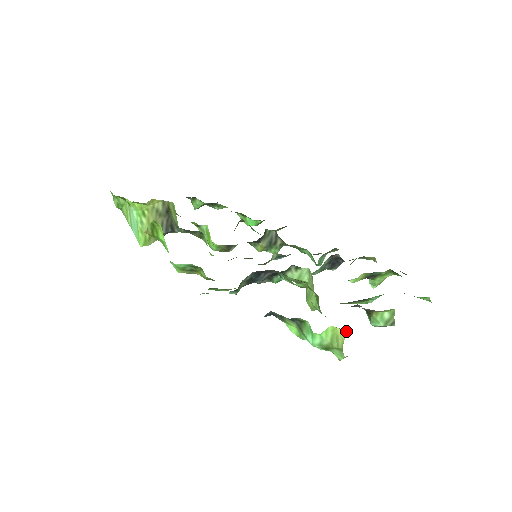
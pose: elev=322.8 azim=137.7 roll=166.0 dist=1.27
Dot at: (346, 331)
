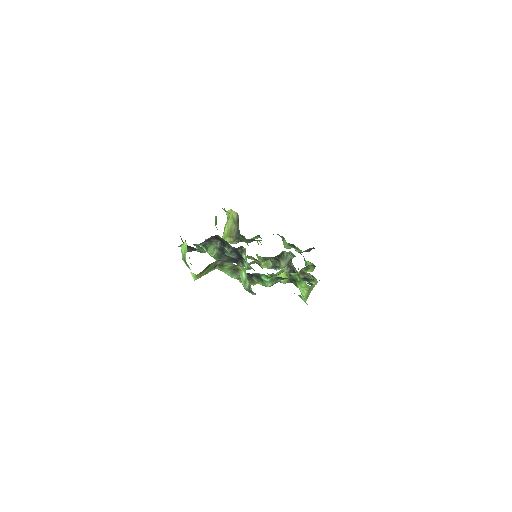
Dot at: occluded
